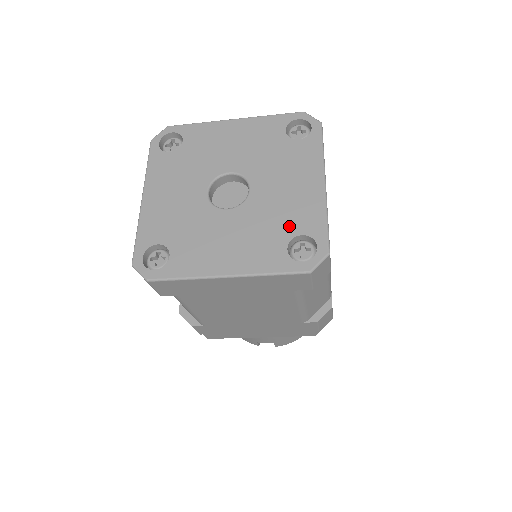
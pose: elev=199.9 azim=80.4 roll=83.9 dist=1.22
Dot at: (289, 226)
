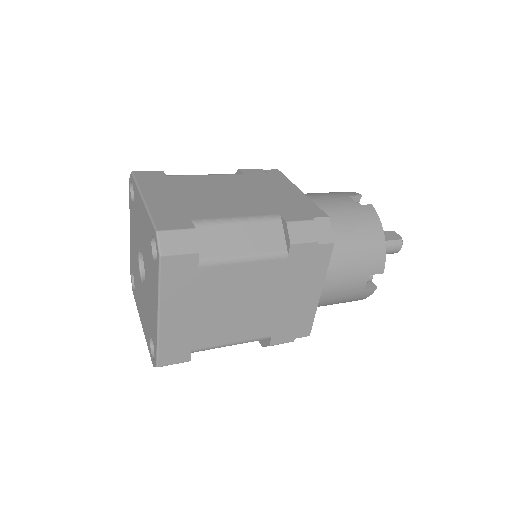
Dot at: (150, 327)
